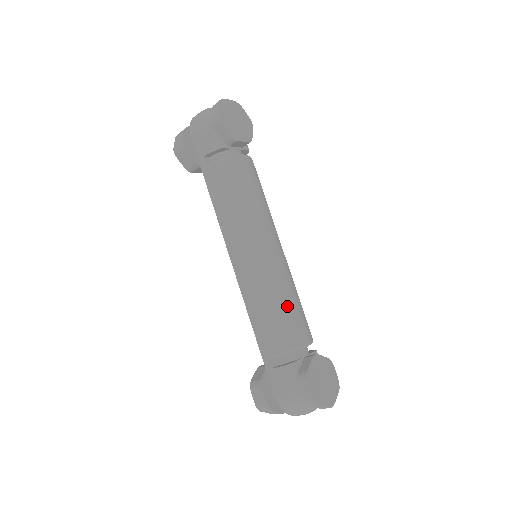
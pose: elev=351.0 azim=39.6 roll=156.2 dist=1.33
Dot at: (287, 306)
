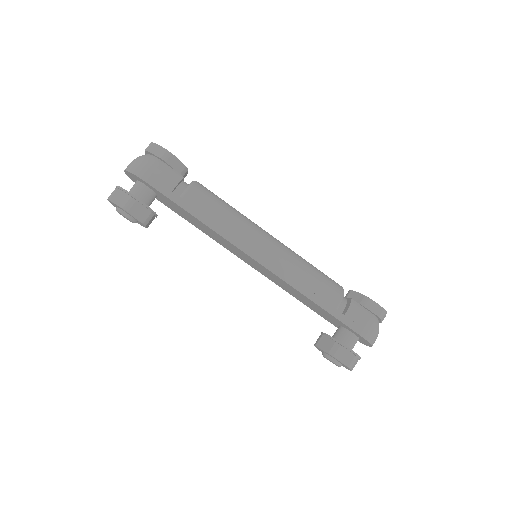
Dot at: (314, 267)
